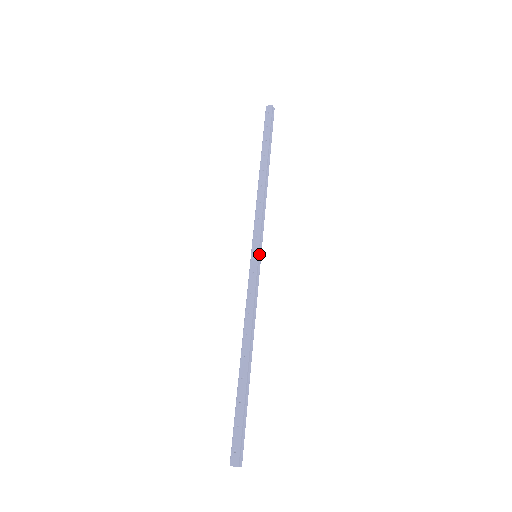
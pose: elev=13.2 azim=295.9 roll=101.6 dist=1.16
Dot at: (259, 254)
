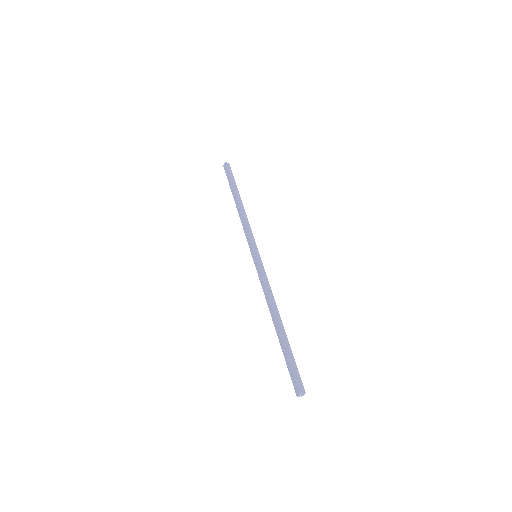
Dot at: (257, 253)
